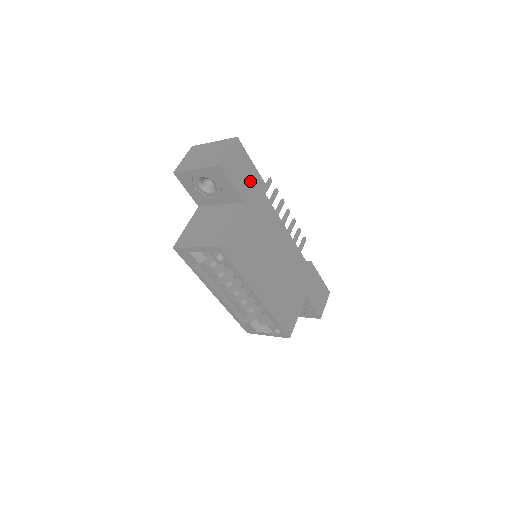
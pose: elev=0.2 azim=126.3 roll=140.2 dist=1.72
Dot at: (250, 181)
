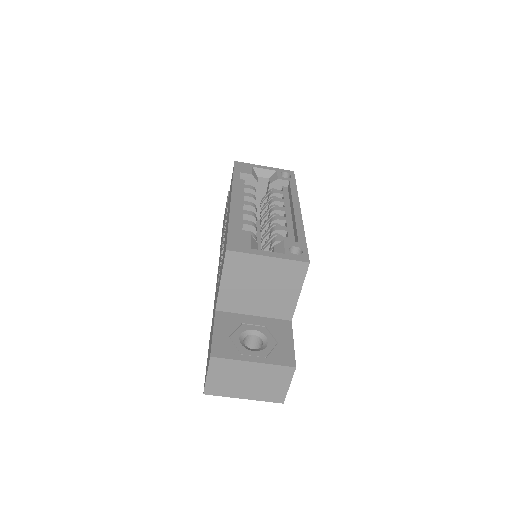
Dot at: occluded
